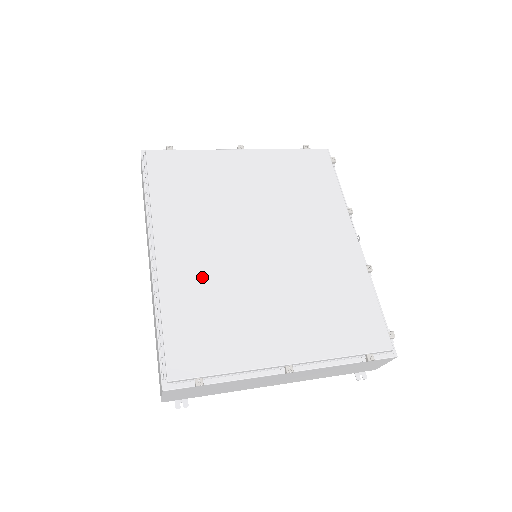
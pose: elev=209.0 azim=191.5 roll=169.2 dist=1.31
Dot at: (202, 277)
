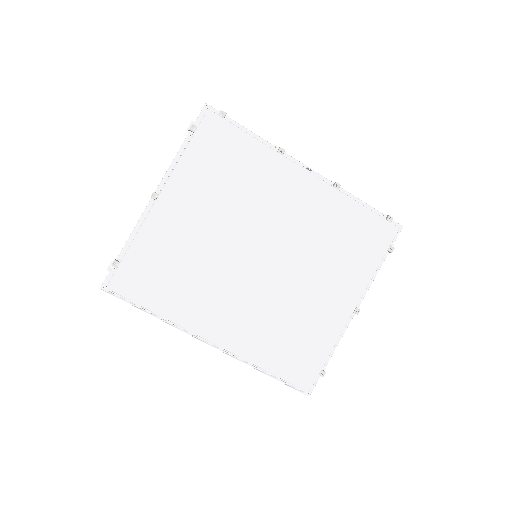
Dot at: (256, 323)
